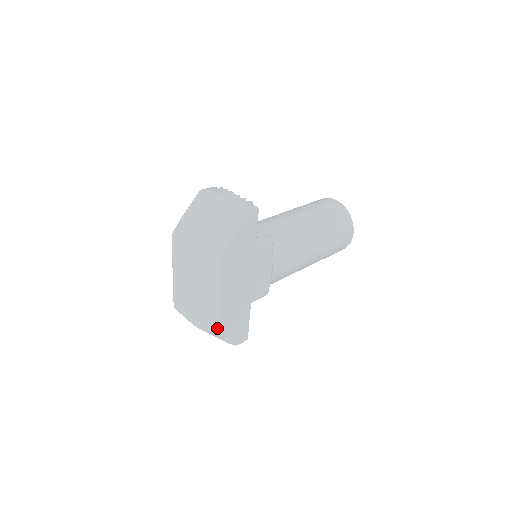
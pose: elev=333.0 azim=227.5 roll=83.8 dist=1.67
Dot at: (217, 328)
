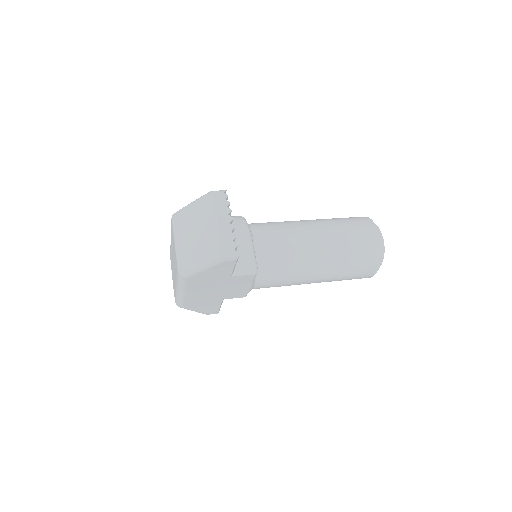
Dot at: (182, 307)
